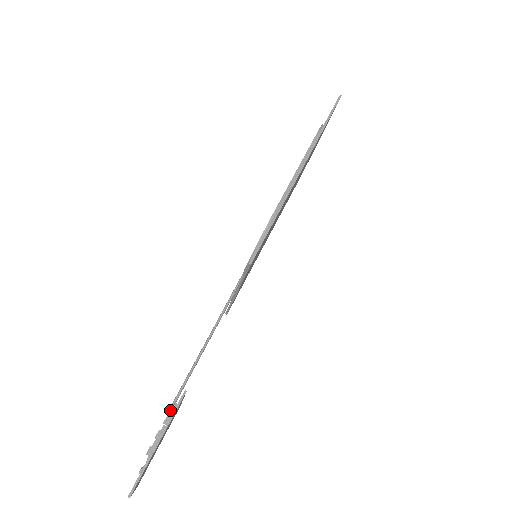
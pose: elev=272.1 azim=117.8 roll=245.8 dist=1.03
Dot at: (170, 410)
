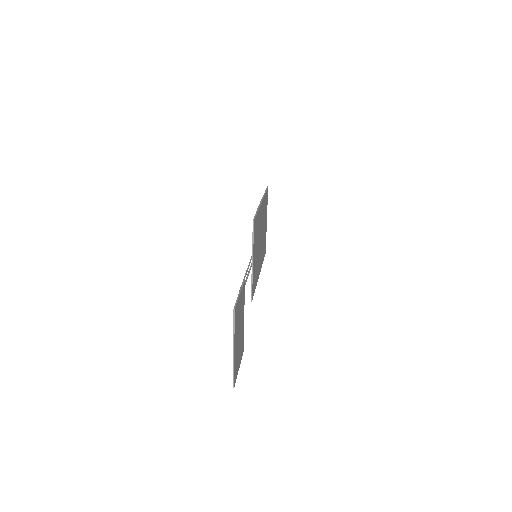
Dot at: occluded
